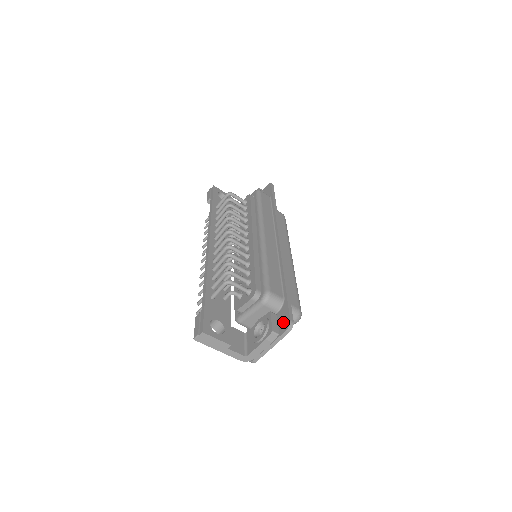
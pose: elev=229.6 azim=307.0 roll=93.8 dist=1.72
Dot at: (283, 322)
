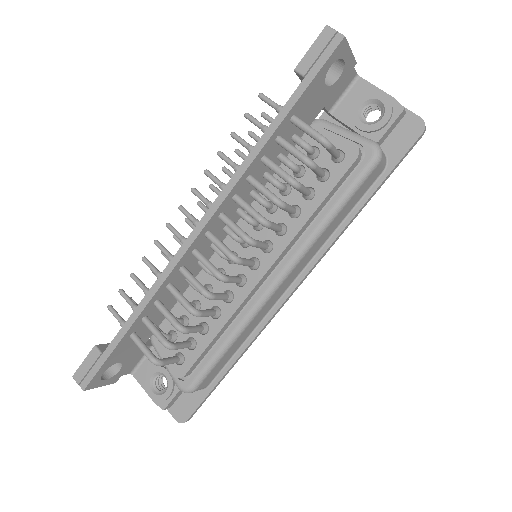
Dot at: (182, 408)
